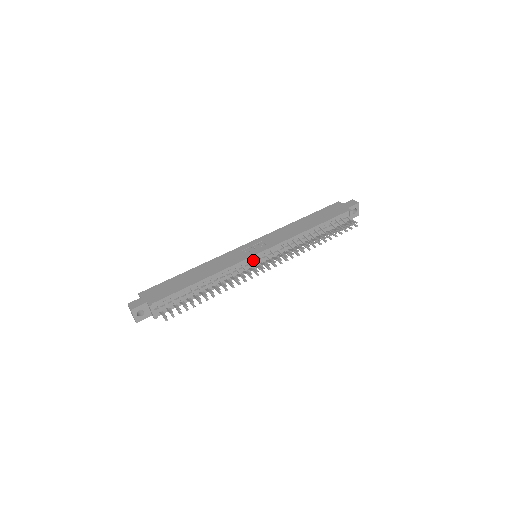
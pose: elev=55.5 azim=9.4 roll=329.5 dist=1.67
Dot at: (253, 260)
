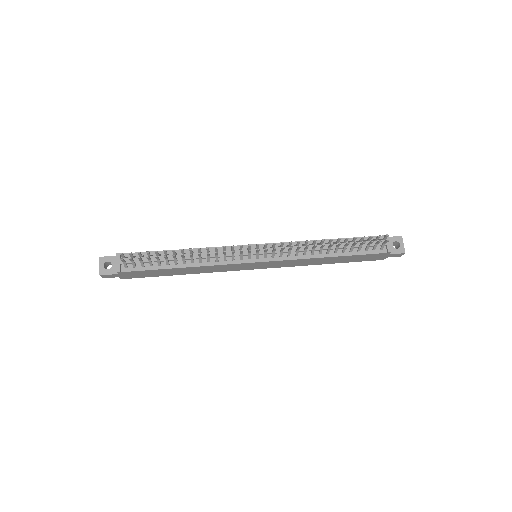
Dot at: (247, 250)
